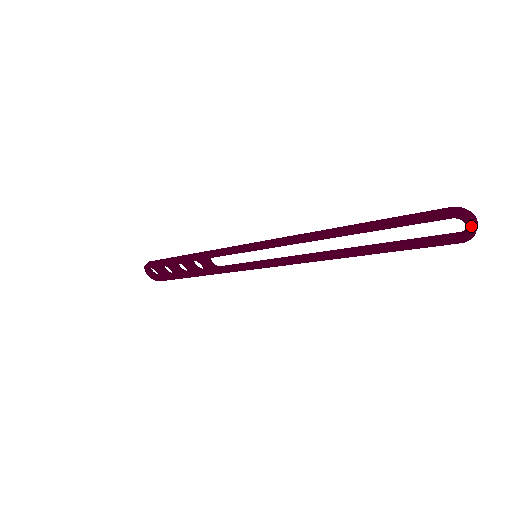
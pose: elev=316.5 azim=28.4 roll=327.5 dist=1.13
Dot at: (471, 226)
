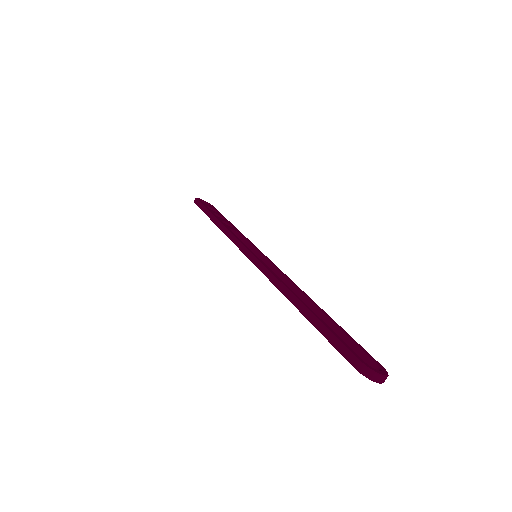
Dot at: (377, 380)
